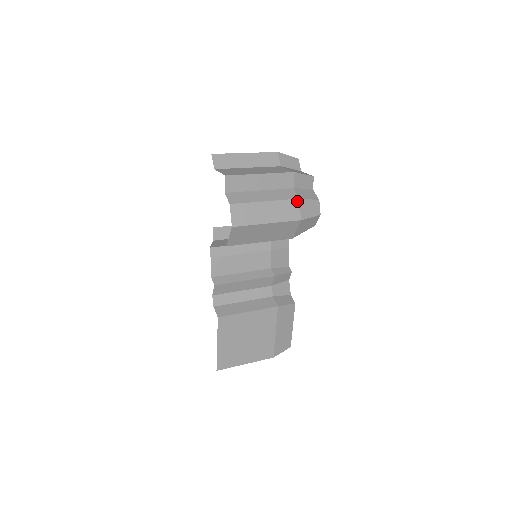
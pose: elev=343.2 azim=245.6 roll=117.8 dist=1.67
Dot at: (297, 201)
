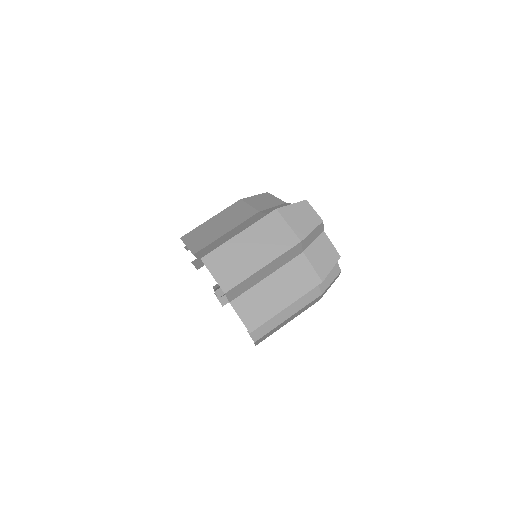
Dot at: (320, 296)
